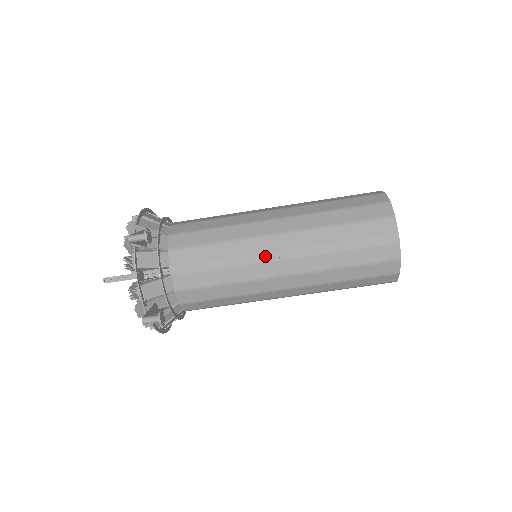
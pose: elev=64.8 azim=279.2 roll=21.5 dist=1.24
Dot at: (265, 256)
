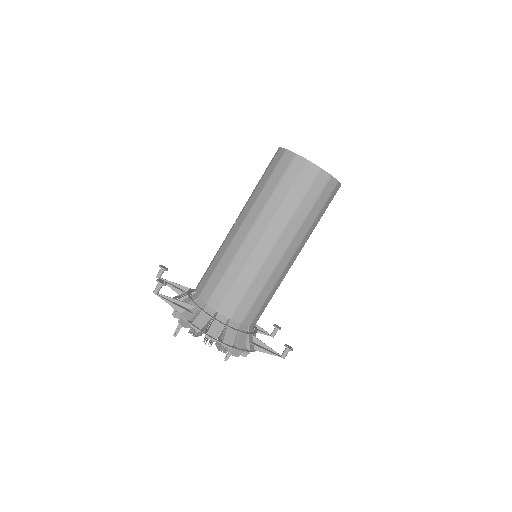
Dot at: (230, 231)
